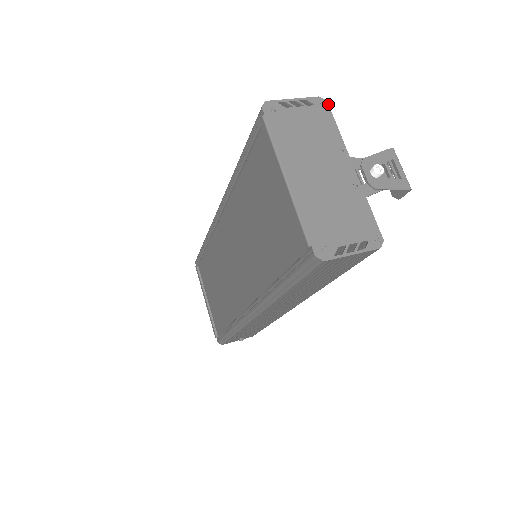
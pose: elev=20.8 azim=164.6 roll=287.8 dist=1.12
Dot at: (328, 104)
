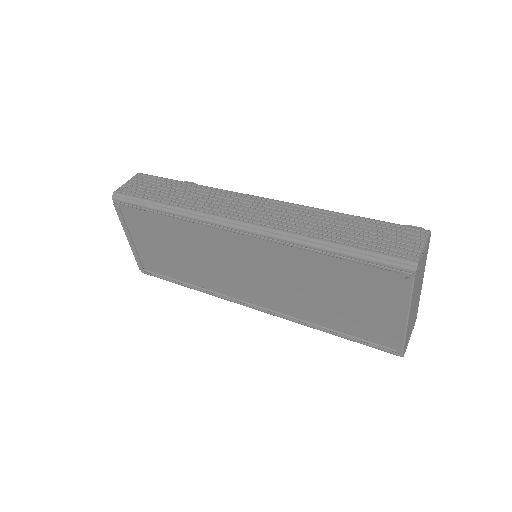
Dot at: occluded
